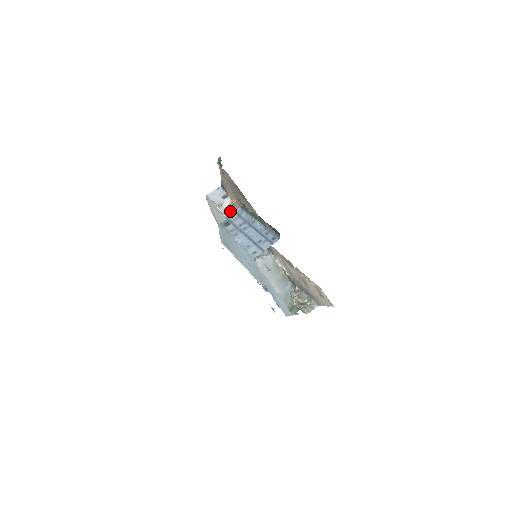
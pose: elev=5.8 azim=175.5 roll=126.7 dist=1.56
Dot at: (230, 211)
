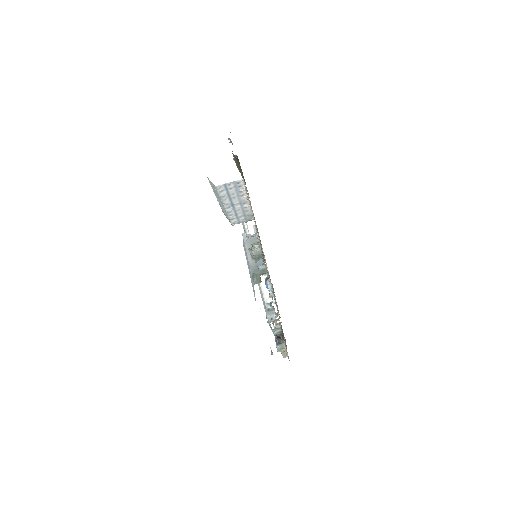
Dot at: occluded
